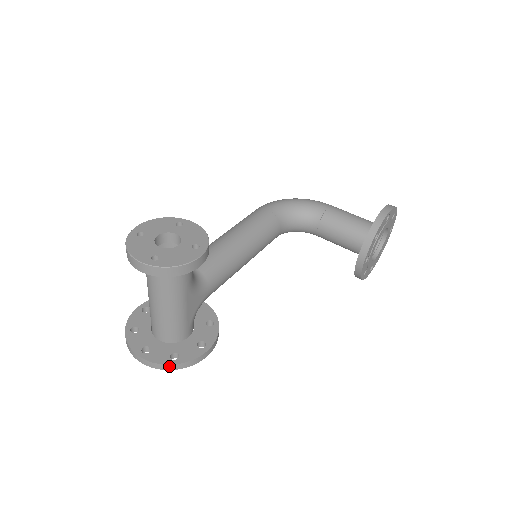
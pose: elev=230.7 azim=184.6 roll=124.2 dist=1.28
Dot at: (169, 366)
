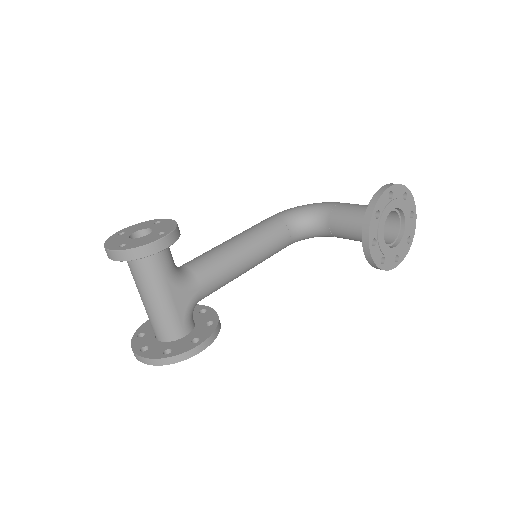
Dot at: (160, 360)
